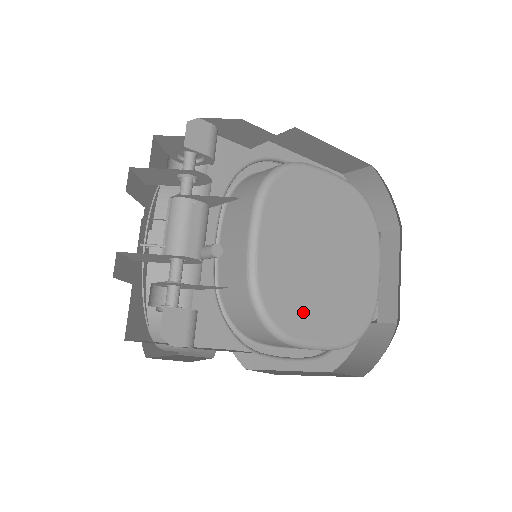
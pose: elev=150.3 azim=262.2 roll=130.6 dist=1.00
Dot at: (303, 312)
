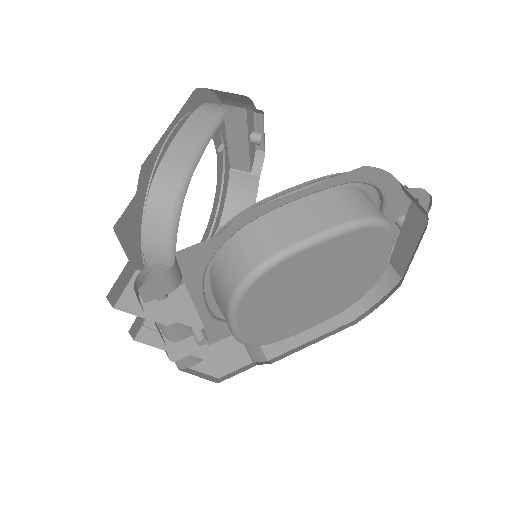
Dot at: (291, 327)
